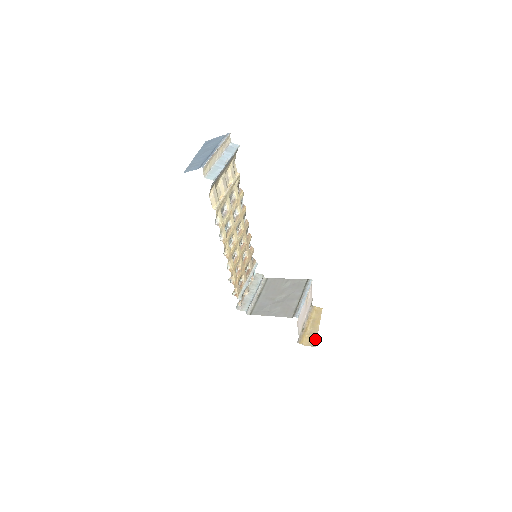
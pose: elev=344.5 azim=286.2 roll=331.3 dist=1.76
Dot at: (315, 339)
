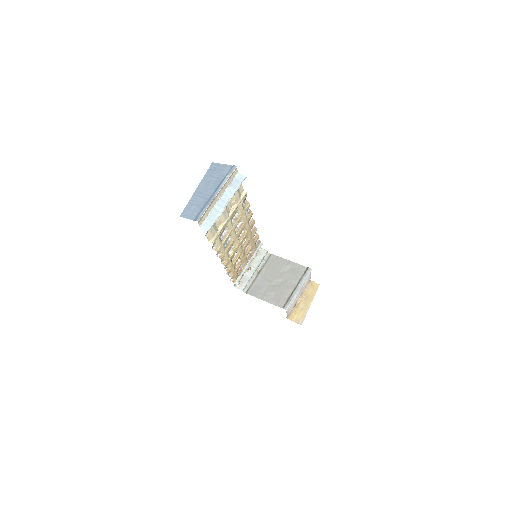
Dot at: (303, 317)
